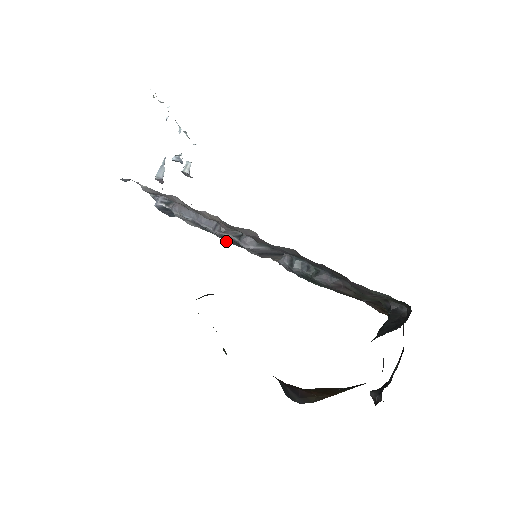
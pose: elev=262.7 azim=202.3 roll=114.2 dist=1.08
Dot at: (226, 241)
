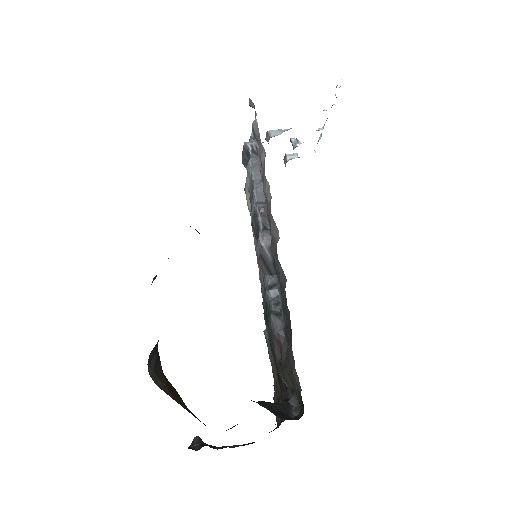
Dot at: (253, 221)
